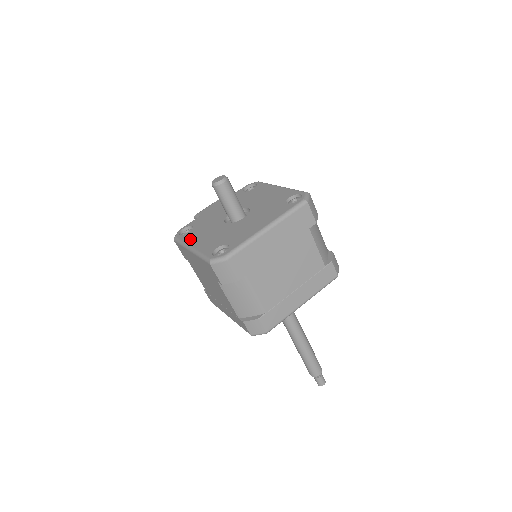
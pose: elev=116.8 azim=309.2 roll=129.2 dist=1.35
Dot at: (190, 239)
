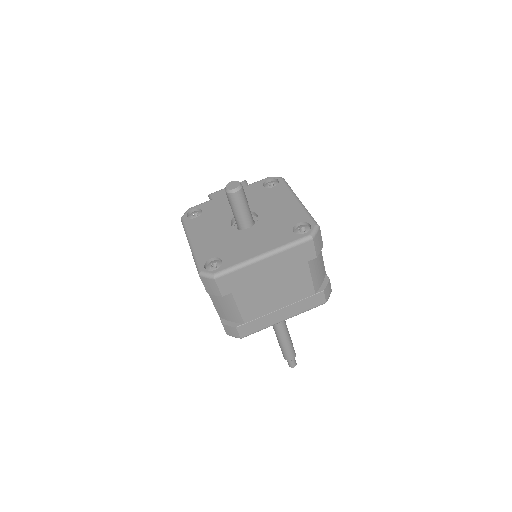
Dot at: (193, 229)
